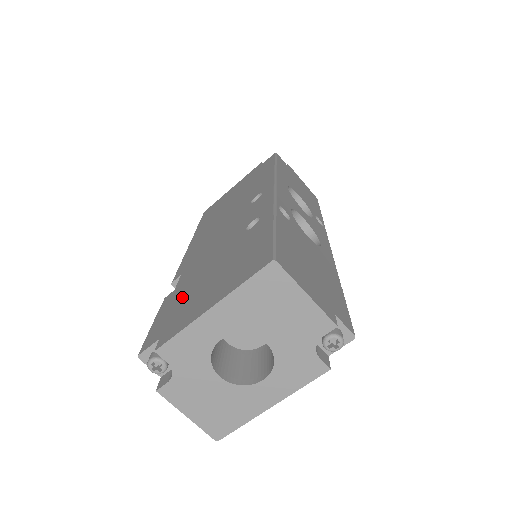
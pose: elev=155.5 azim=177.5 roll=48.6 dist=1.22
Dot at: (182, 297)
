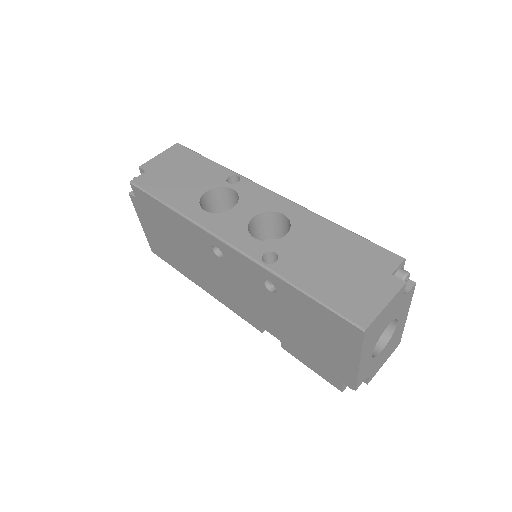
Dot at: (305, 350)
